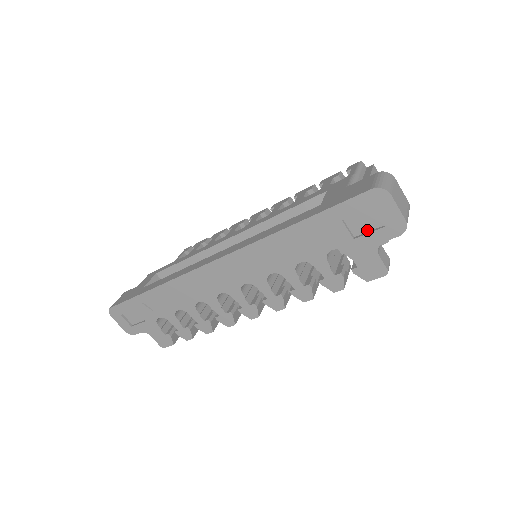
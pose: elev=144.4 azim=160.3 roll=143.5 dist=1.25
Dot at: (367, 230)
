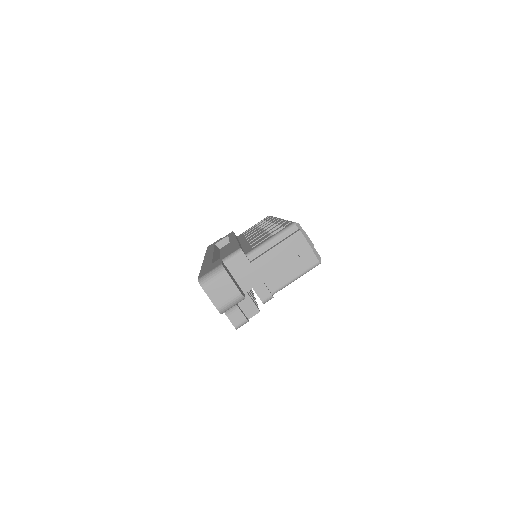
Dot at: occluded
